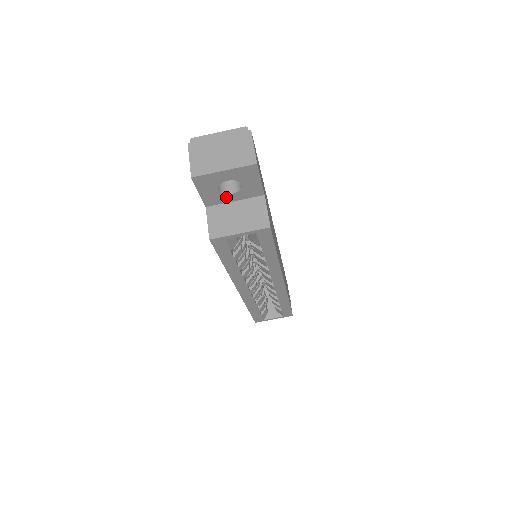
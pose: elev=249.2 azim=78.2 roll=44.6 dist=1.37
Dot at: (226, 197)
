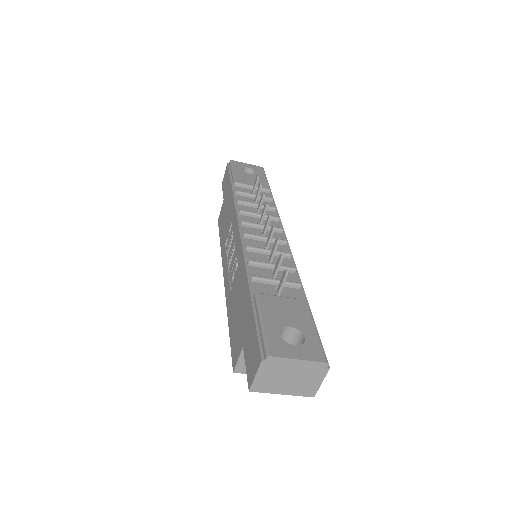
Dot at: occluded
